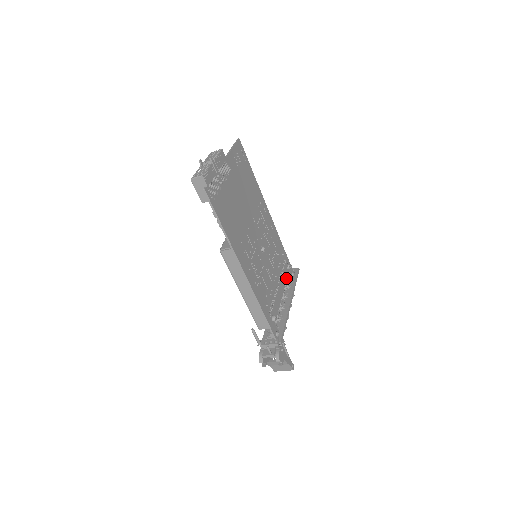
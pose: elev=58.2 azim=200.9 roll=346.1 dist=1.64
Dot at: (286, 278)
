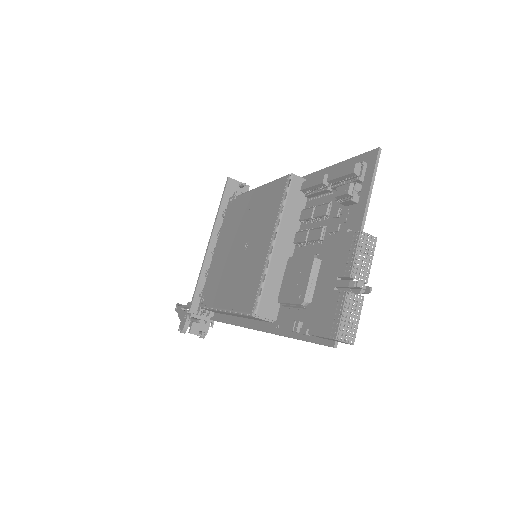
Dot at: occluded
